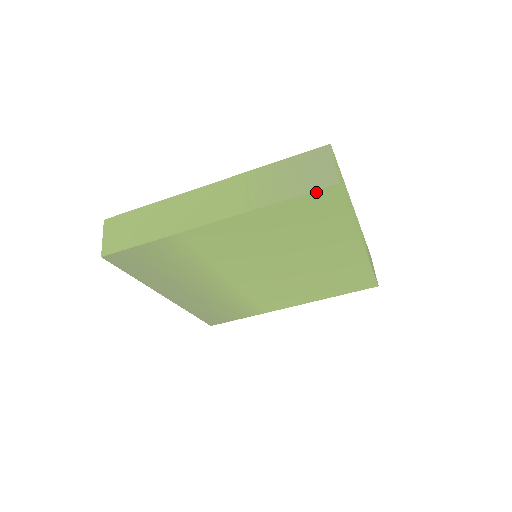
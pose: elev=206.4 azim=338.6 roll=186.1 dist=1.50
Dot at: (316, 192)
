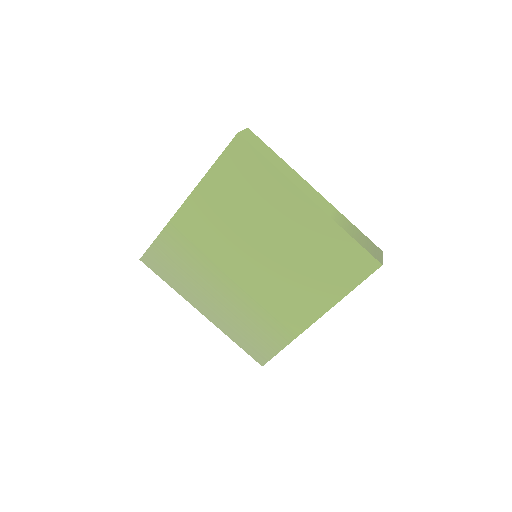
Dot at: (229, 147)
